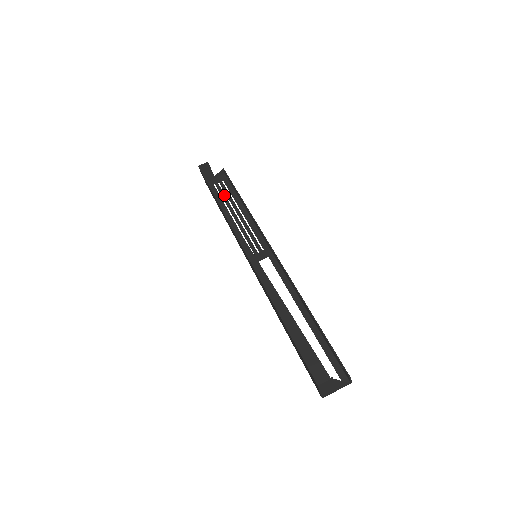
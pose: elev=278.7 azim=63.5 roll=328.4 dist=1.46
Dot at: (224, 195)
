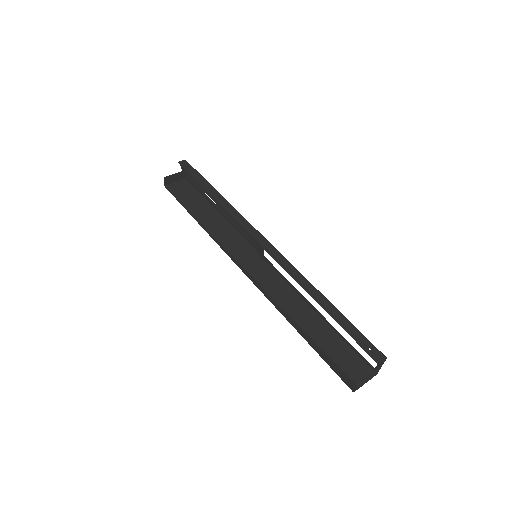
Dot at: (201, 188)
